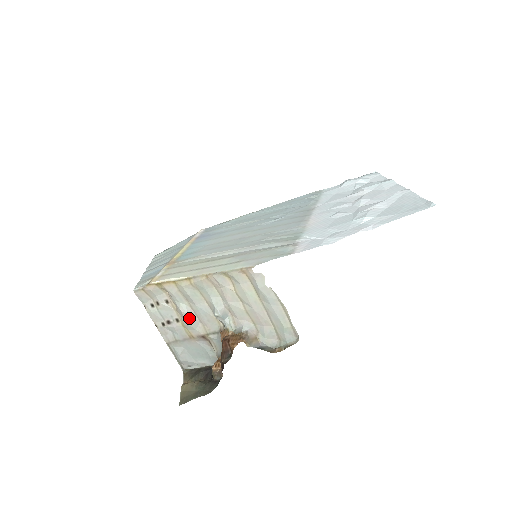
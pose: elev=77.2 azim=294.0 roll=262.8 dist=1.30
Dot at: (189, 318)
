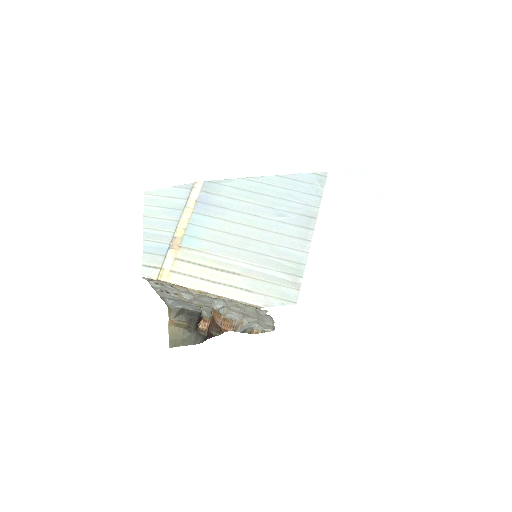
Dot at: (189, 300)
